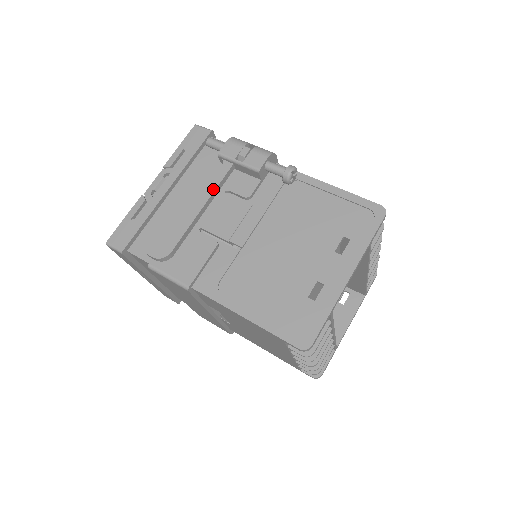
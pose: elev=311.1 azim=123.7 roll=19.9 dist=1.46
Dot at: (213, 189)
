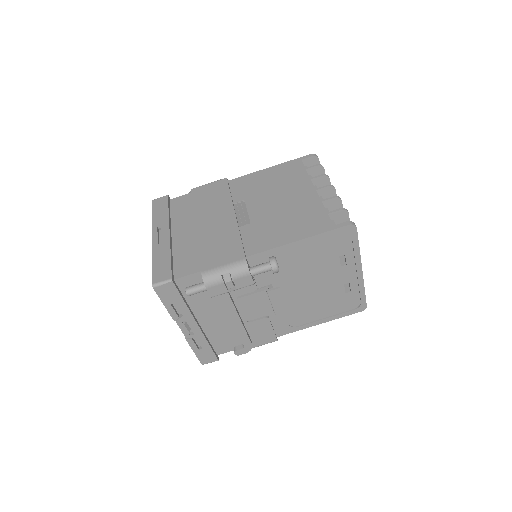
Dot at: (234, 310)
